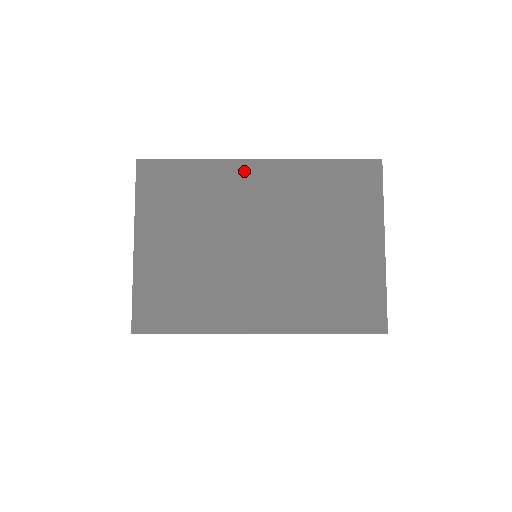
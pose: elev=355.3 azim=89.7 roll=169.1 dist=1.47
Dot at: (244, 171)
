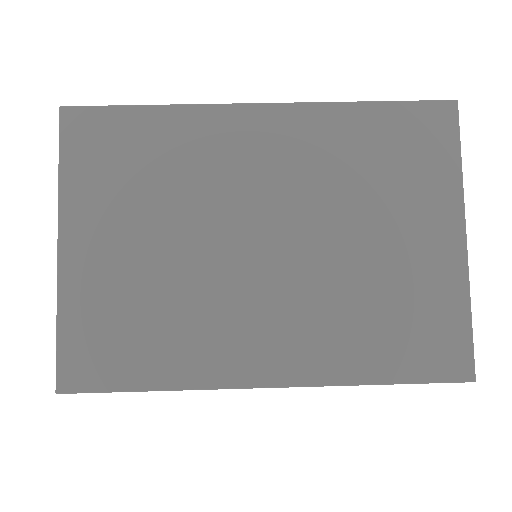
Dot at: (236, 122)
